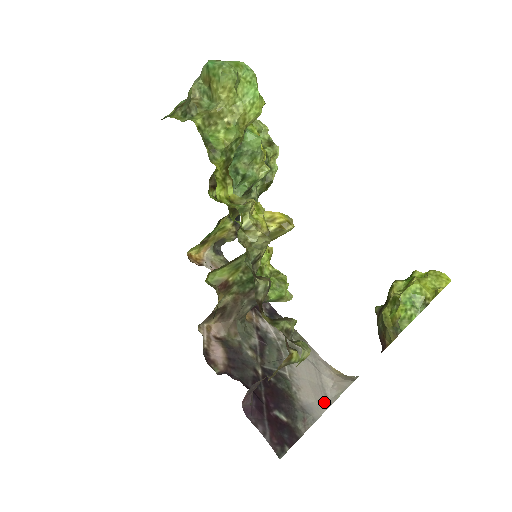
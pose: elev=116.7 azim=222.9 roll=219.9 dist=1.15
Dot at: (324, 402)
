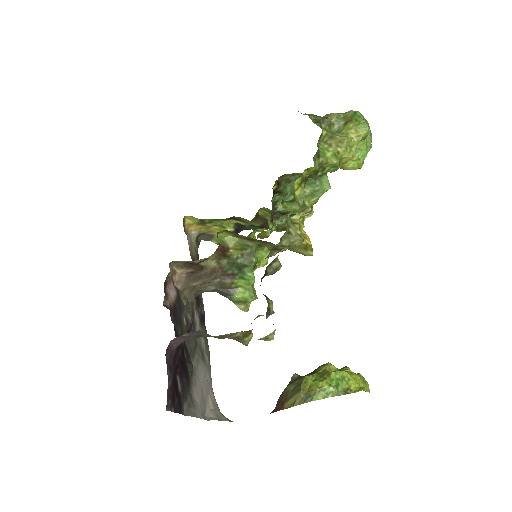
Dot at: (203, 413)
